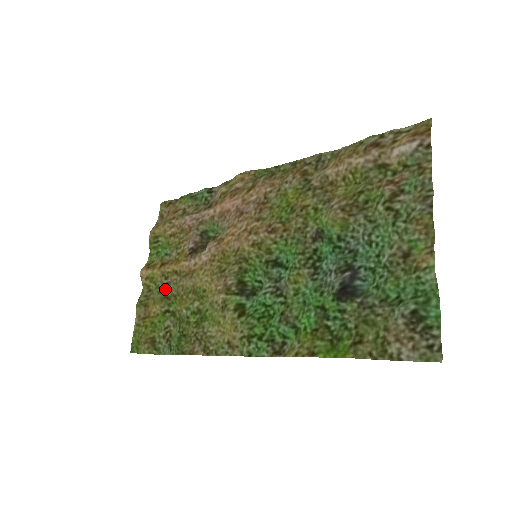
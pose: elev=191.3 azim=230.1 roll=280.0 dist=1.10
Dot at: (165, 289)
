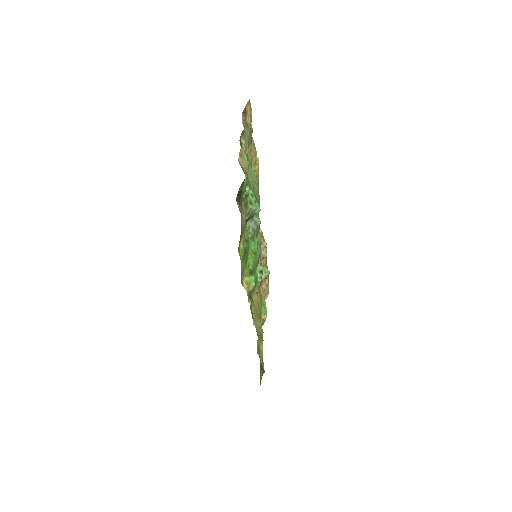
Dot at: occluded
